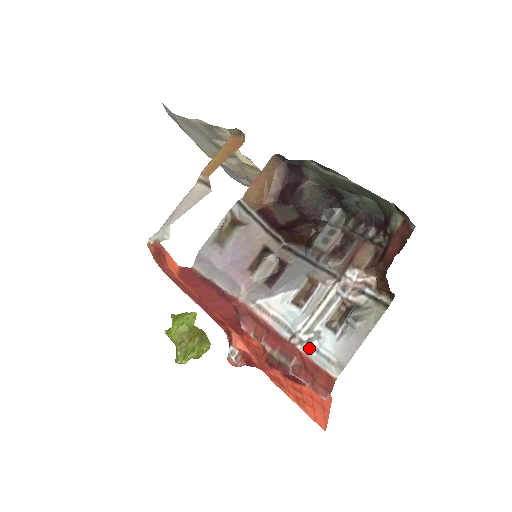
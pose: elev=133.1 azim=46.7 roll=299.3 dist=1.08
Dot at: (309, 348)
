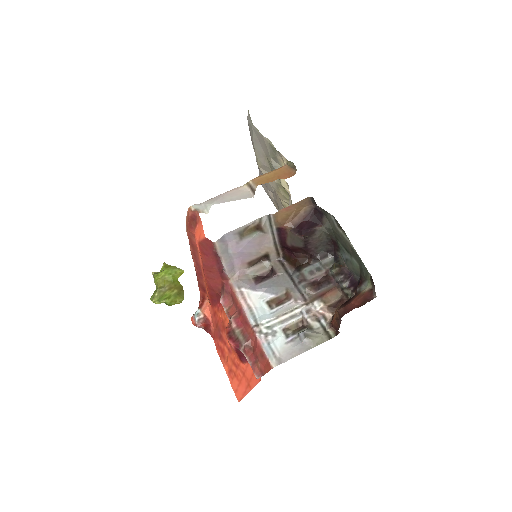
Dot at: (264, 339)
